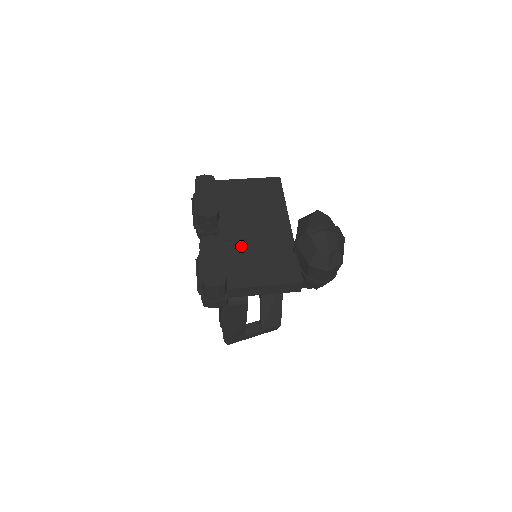
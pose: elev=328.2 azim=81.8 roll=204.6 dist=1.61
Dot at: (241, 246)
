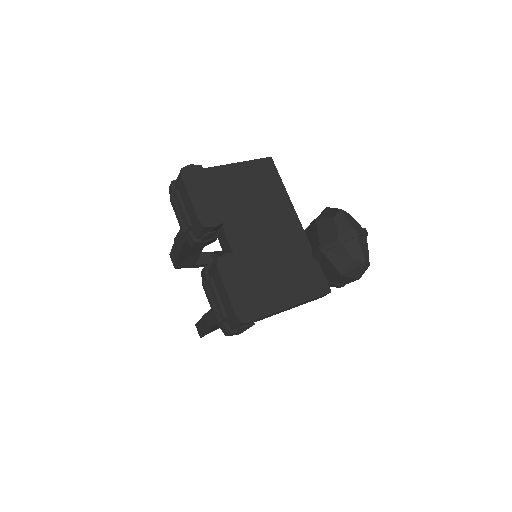
Dot at: (258, 258)
